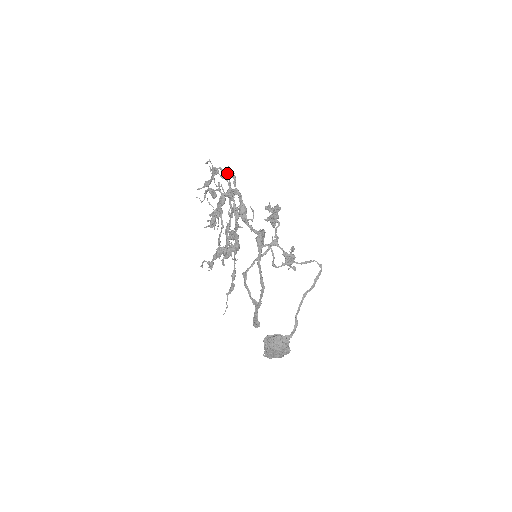
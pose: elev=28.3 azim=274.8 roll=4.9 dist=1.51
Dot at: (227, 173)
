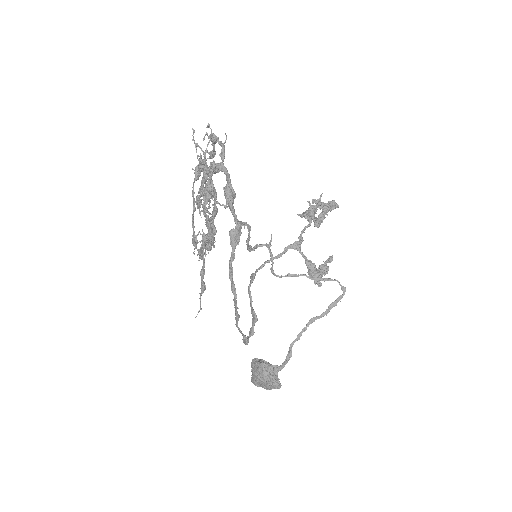
Dot at: (220, 142)
